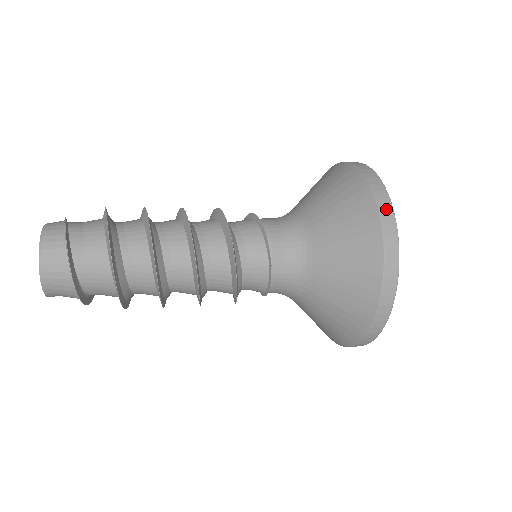
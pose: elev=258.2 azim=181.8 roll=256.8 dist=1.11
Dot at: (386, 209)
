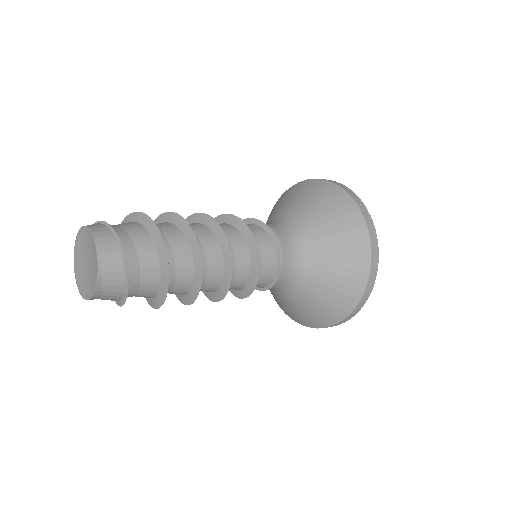
Dot at: (375, 262)
